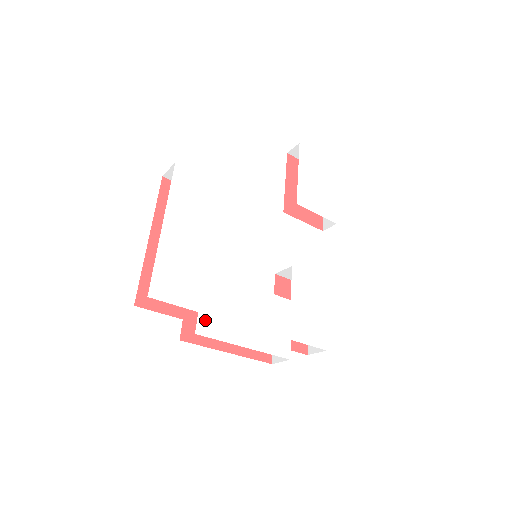
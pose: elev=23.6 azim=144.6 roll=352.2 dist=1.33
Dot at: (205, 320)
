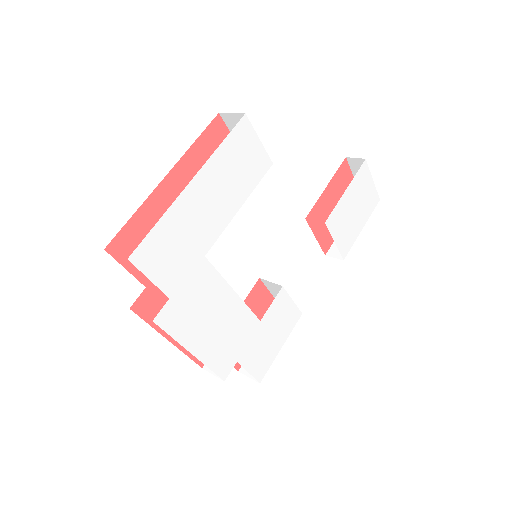
Dot at: (171, 310)
